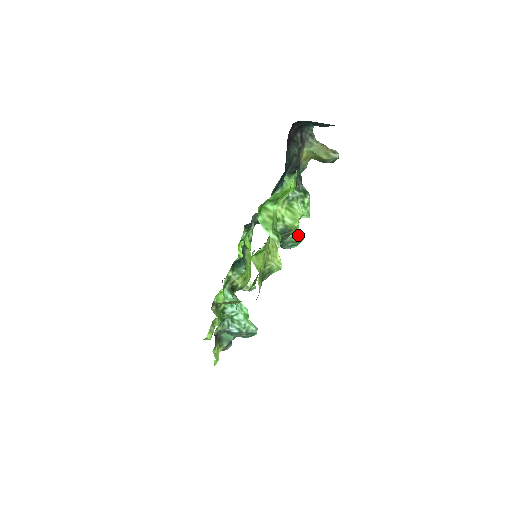
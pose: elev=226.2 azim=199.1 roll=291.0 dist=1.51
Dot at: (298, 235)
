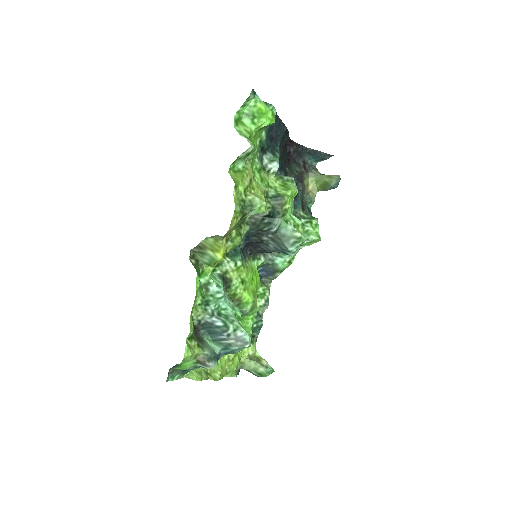
Dot at: (300, 233)
